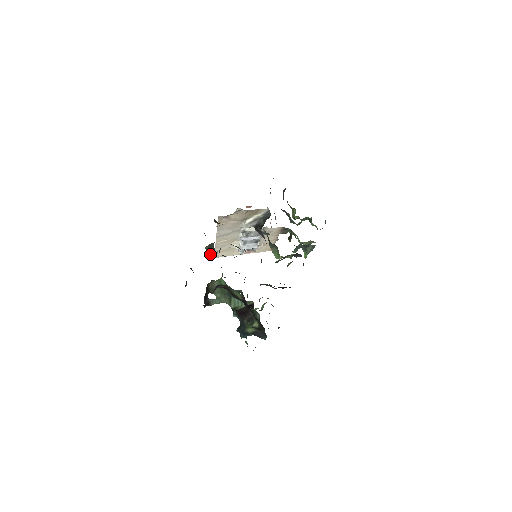
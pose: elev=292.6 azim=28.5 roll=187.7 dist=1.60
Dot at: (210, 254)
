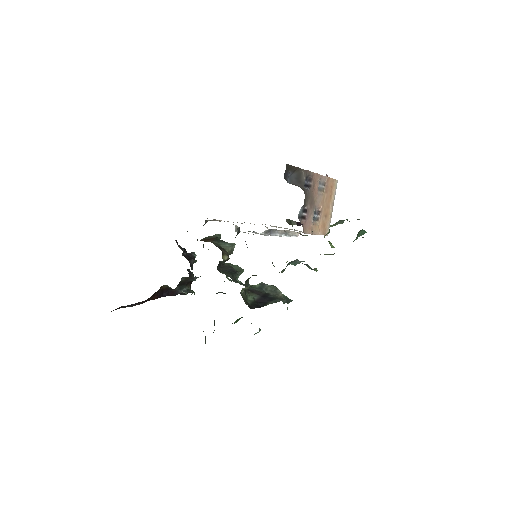
Dot at: occluded
